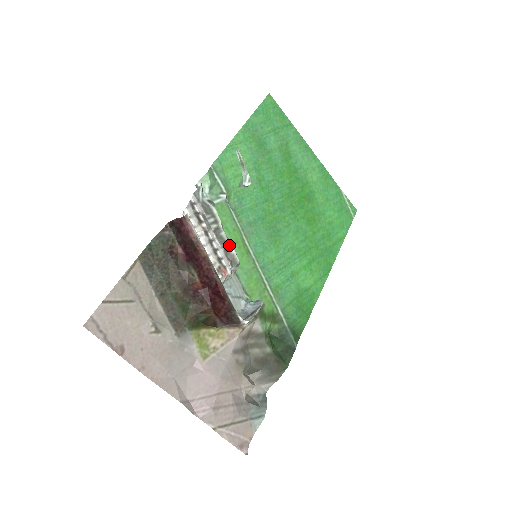
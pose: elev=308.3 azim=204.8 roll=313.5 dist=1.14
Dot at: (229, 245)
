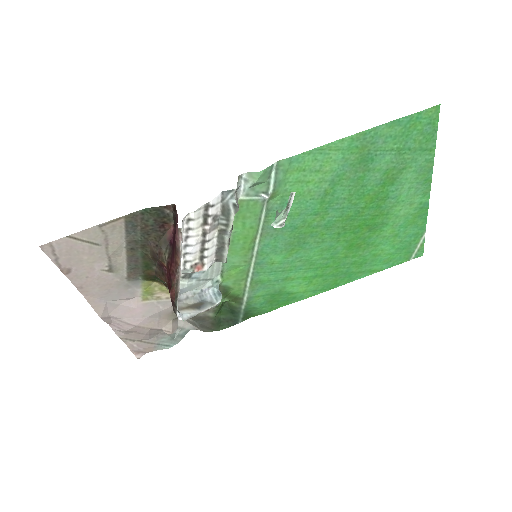
Dot at: (225, 247)
